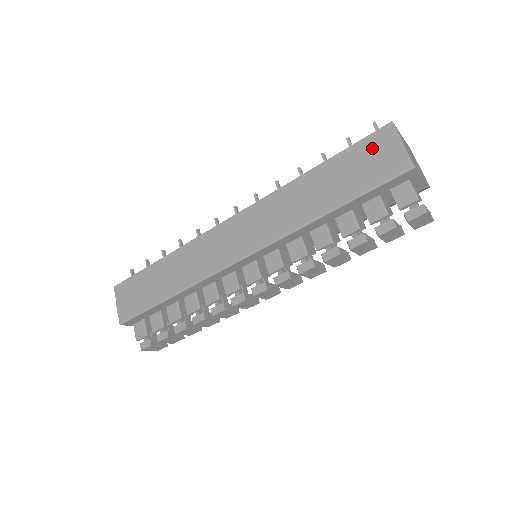
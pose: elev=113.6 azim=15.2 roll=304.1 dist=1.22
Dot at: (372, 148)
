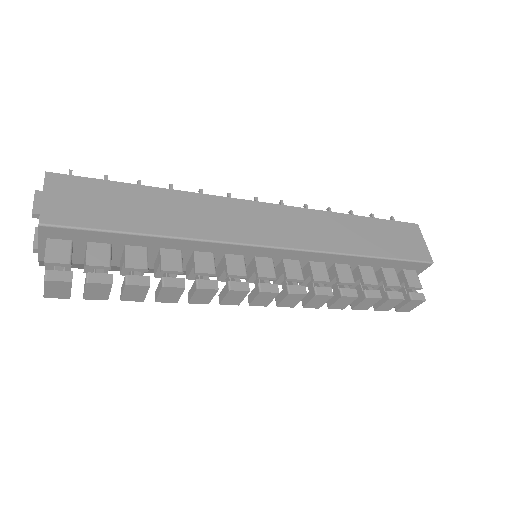
Dot at: (404, 232)
